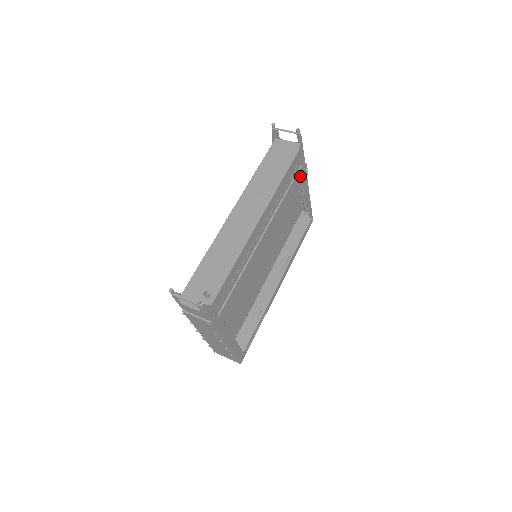
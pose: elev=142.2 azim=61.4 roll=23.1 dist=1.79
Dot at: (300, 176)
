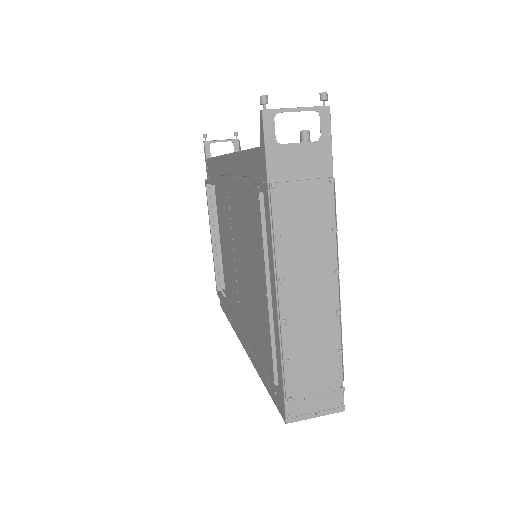
Dot at: occluded
